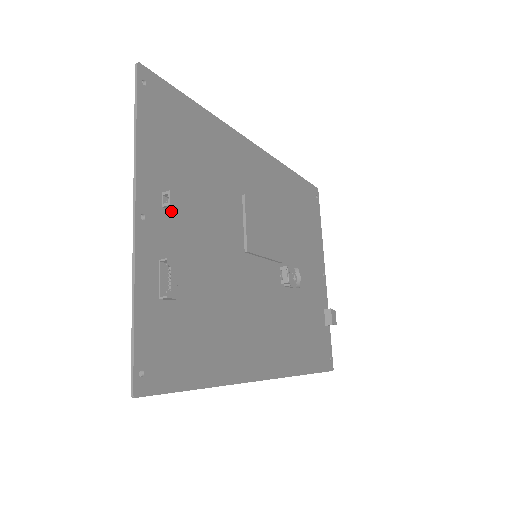
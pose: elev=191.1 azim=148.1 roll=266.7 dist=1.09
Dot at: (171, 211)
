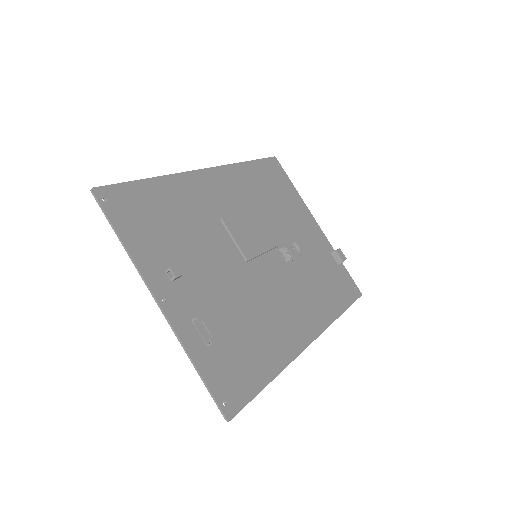
Dot at: (179, 279)
